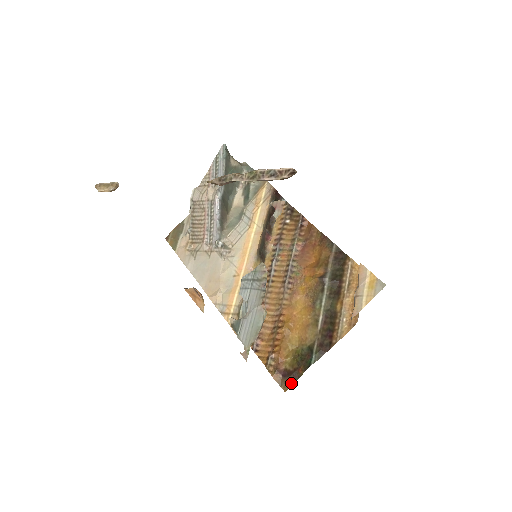
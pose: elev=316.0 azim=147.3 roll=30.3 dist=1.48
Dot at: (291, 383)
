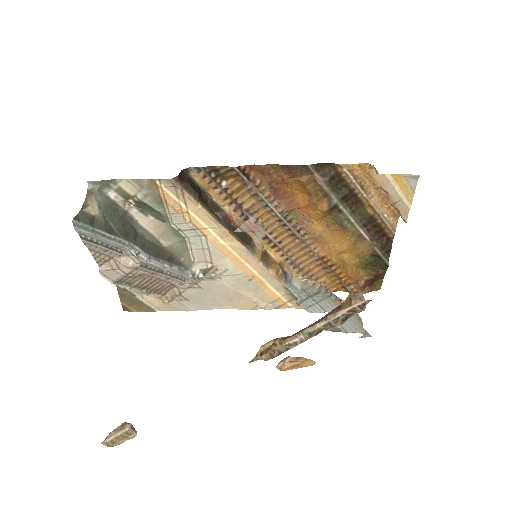
Dot at: (380, 284)
